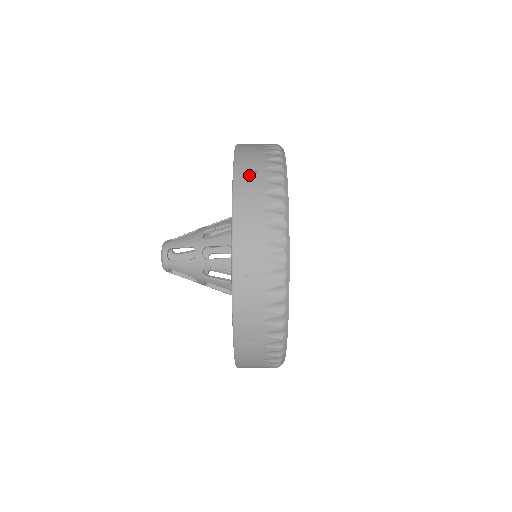
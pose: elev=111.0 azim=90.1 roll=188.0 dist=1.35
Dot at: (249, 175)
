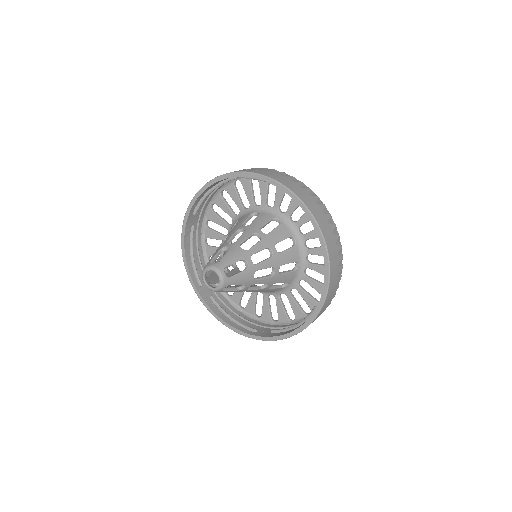
Dot at: occluded
